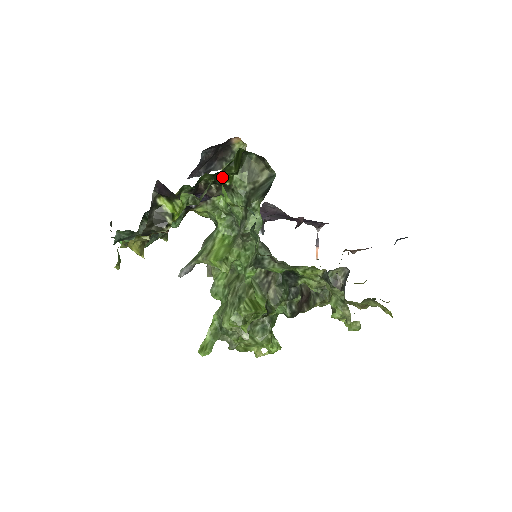
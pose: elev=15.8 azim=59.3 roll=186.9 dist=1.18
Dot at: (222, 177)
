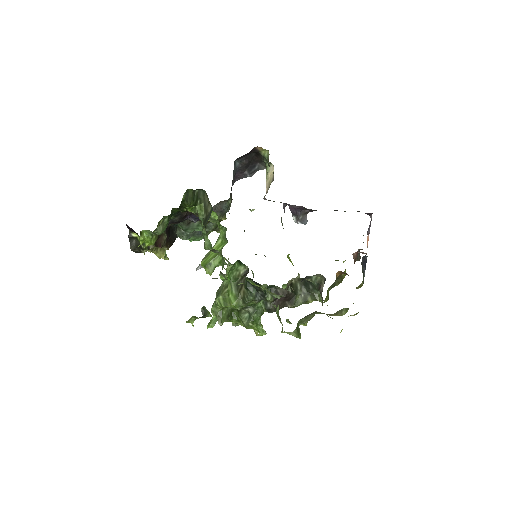
Dot at: (186, 209)
